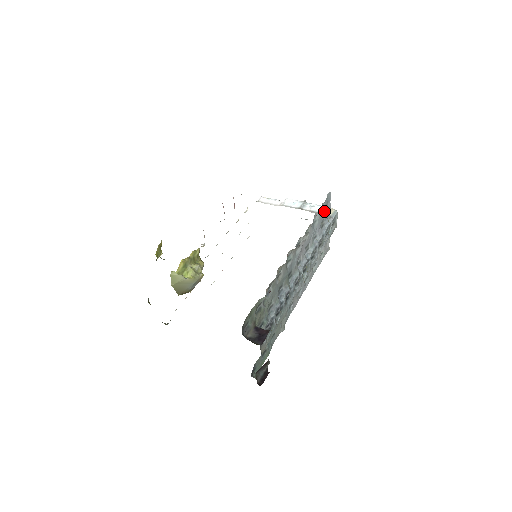
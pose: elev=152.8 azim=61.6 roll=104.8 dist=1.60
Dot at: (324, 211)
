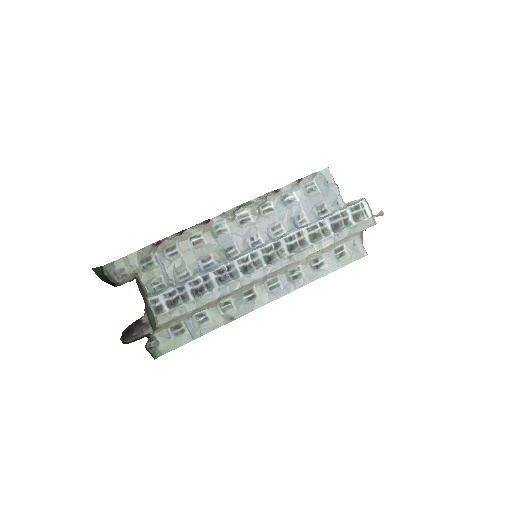
Dot at: (320, 192)
